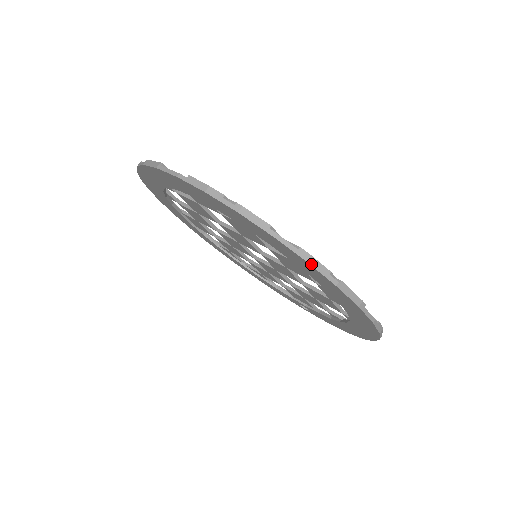
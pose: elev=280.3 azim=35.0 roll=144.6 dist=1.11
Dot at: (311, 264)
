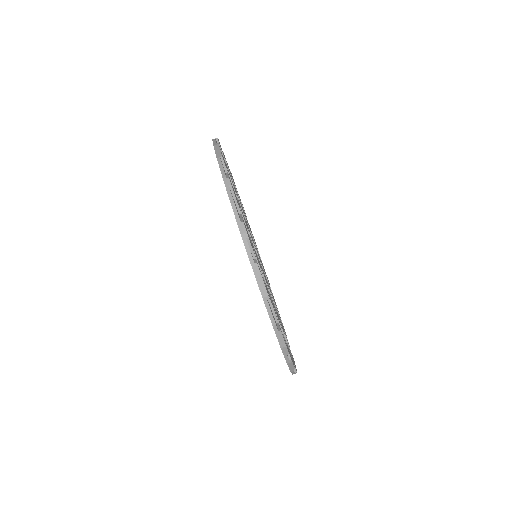
Dot at: occluded
